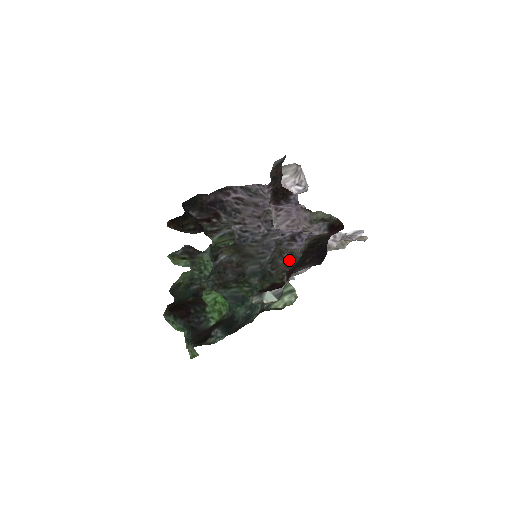
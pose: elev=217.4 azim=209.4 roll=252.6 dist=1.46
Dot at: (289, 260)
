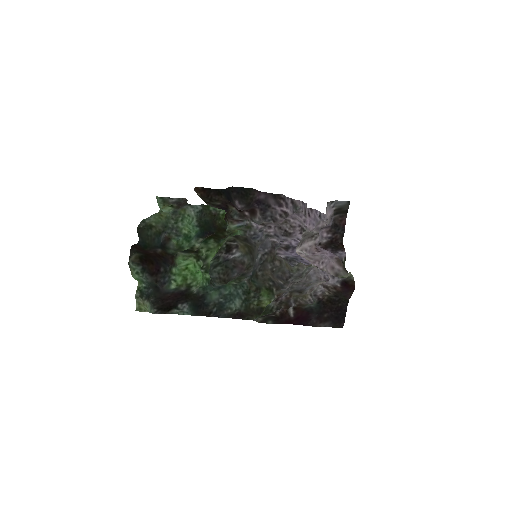
Dot at: (276, 268)
